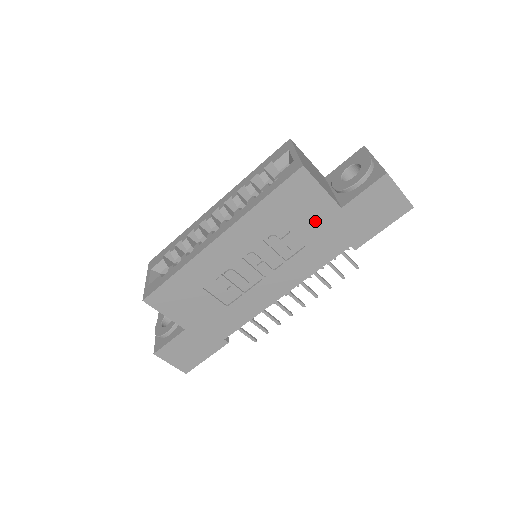
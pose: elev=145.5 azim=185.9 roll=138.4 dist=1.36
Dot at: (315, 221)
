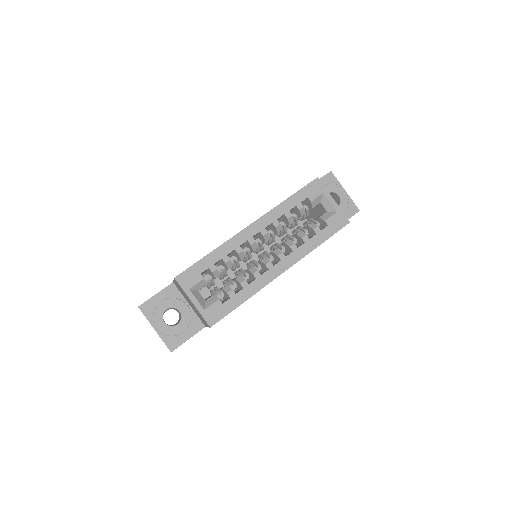
Dot at: occluded
